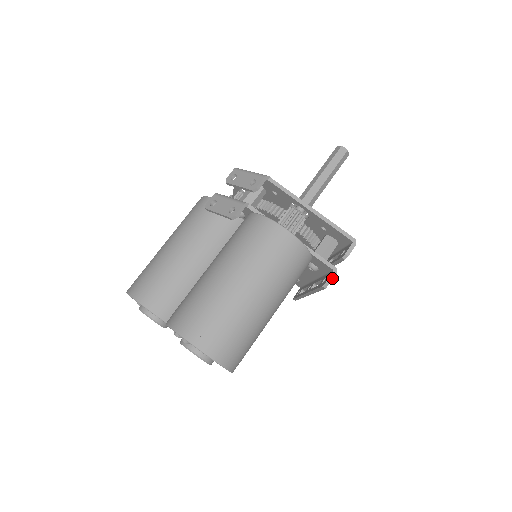
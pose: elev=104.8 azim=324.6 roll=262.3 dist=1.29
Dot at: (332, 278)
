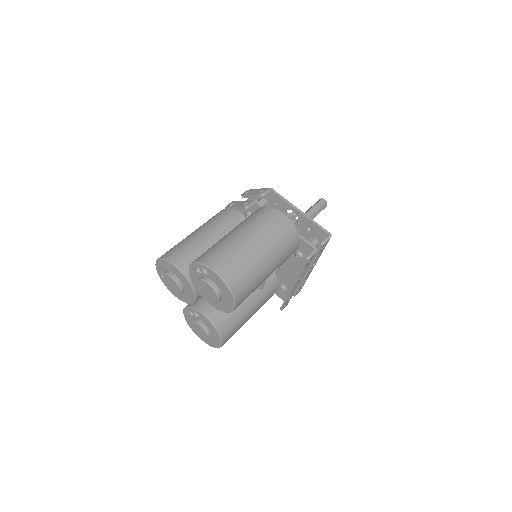
Dot at: (313, 253)
